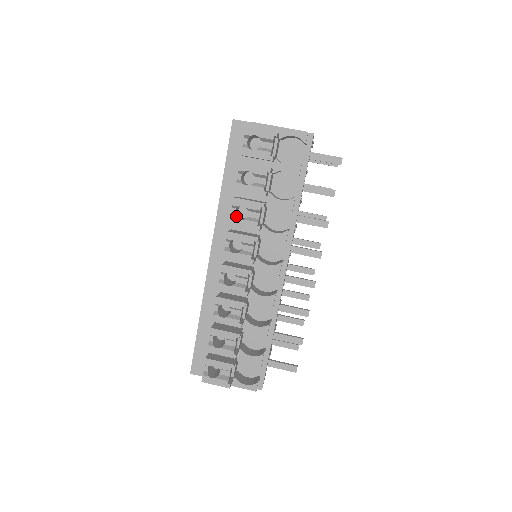
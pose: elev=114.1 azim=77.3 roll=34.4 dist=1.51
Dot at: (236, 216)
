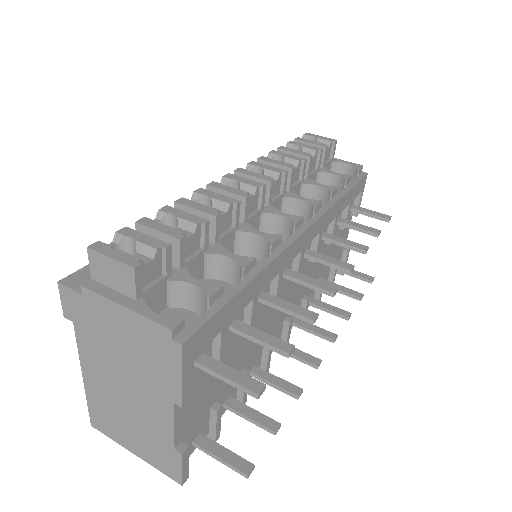
Dot at: occluded
